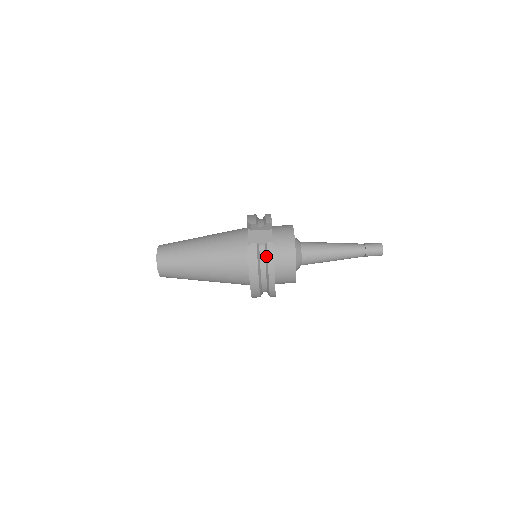
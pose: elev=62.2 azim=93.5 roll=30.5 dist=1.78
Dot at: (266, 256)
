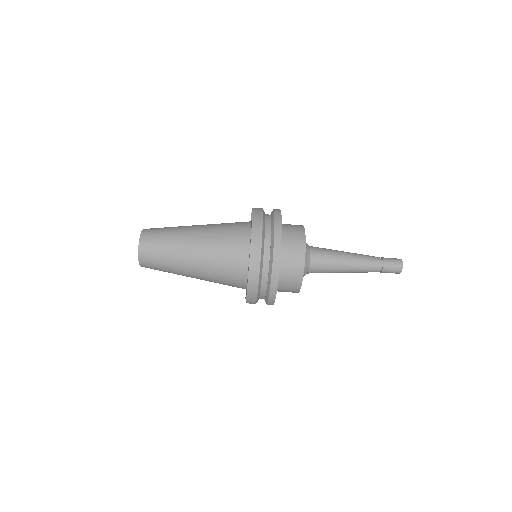
Dot at: (272, 215)
